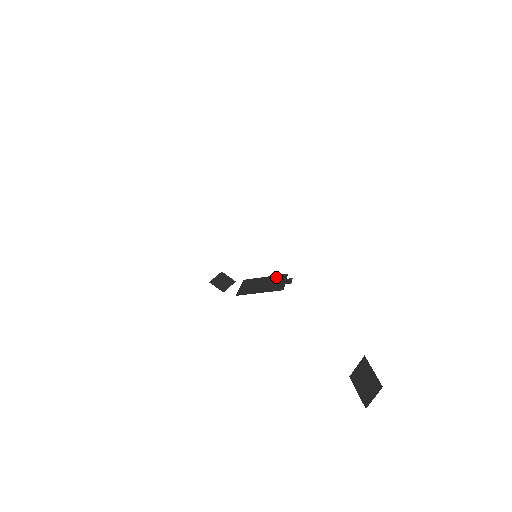
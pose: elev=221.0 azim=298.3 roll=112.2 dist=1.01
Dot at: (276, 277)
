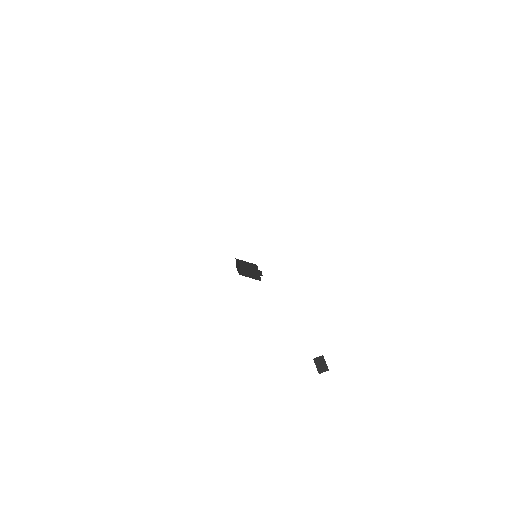
Dot at: (253, 265)
